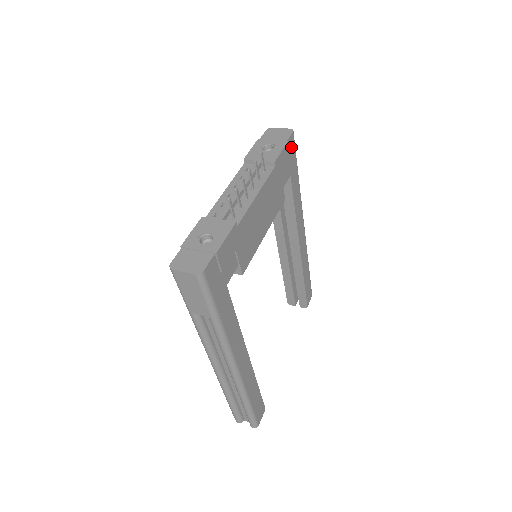
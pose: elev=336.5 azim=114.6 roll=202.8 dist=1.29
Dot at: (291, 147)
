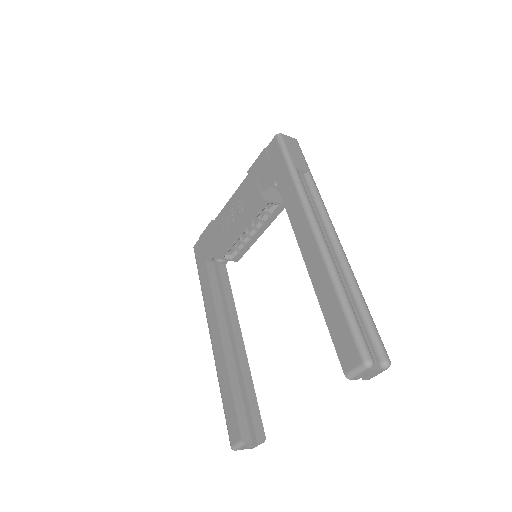
Dot at: occluded
